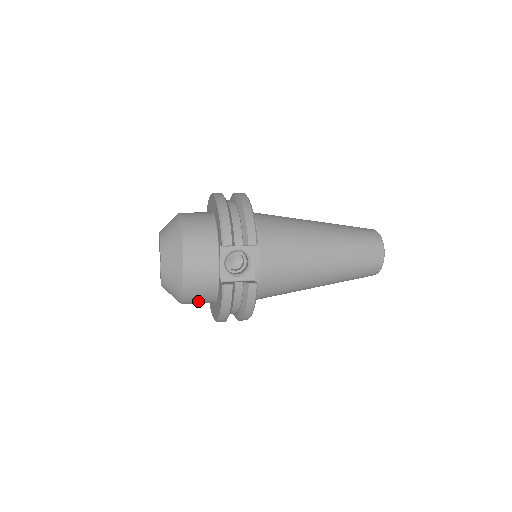
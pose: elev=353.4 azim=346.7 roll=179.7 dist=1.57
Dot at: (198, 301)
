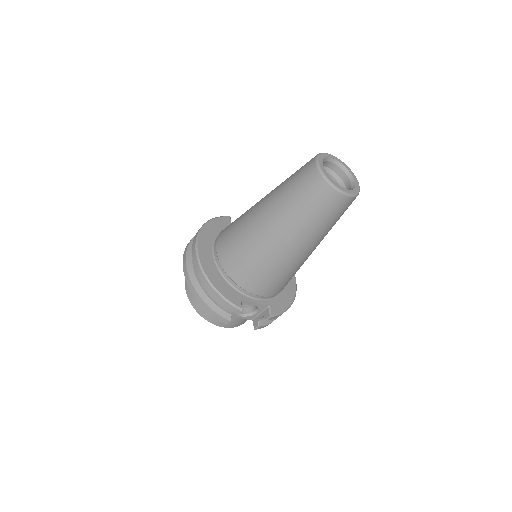
Dot at: occluded
